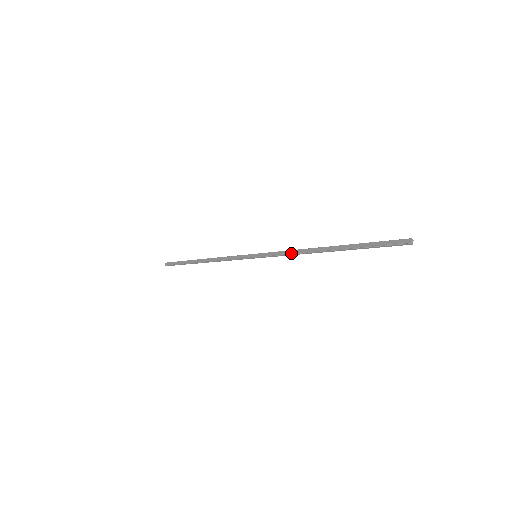
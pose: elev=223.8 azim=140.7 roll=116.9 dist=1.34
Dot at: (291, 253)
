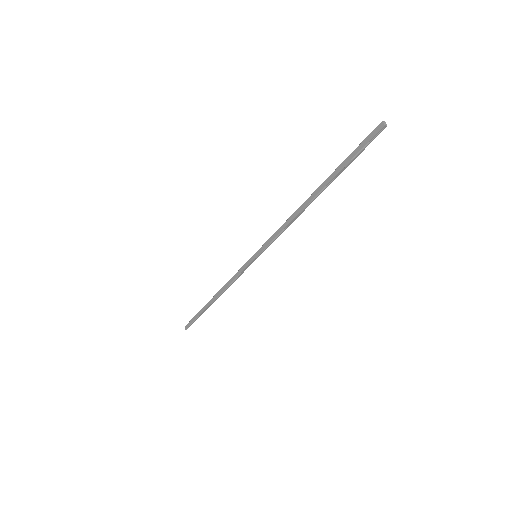
Dot at: (284, 227)
